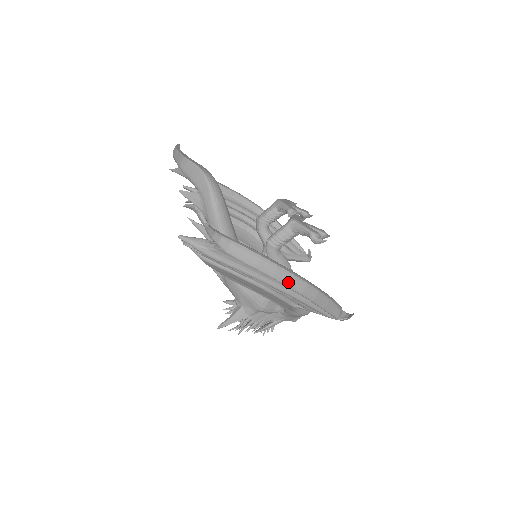
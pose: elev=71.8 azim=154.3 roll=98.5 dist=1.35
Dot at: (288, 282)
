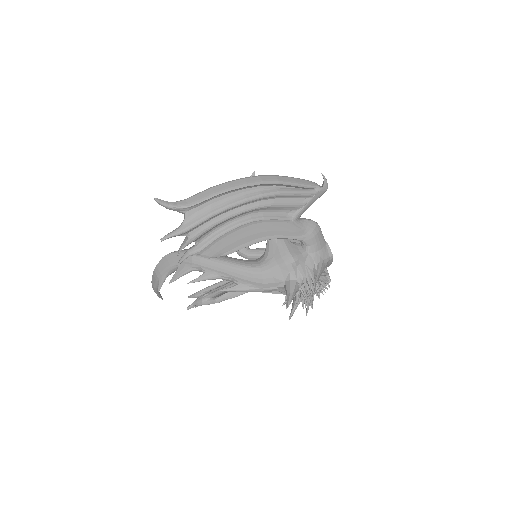
Dot at: (245, 183)
